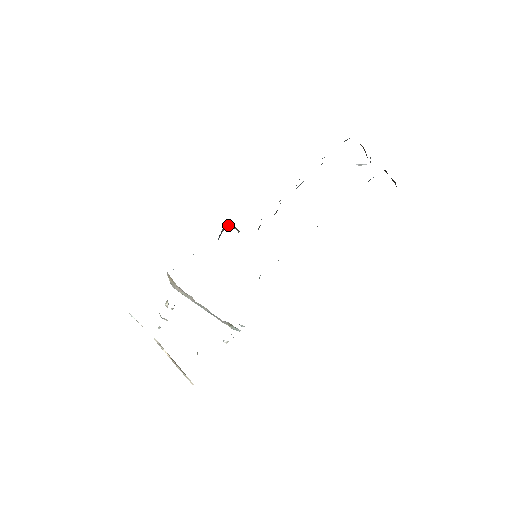
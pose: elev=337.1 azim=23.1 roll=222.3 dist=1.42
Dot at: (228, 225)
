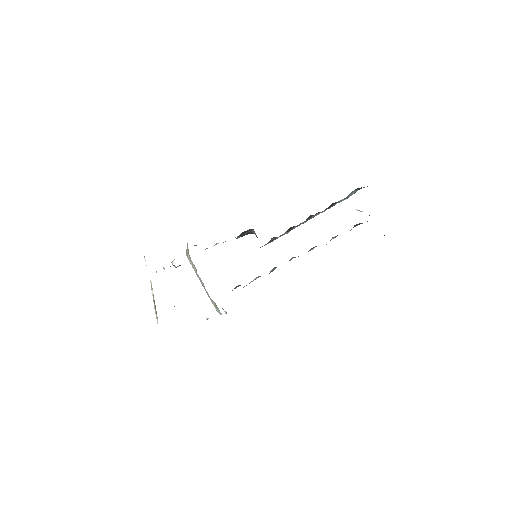
Dot at: (252, 230)
